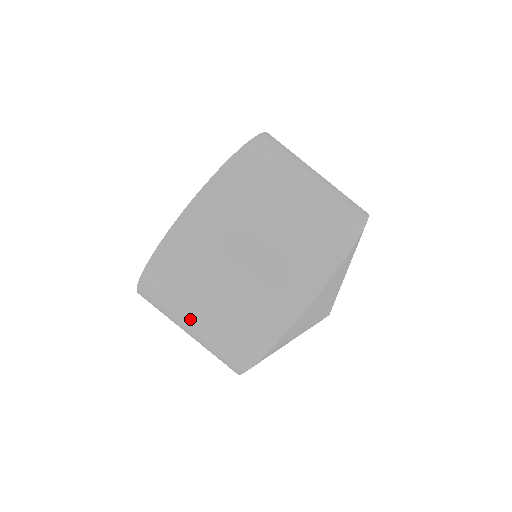
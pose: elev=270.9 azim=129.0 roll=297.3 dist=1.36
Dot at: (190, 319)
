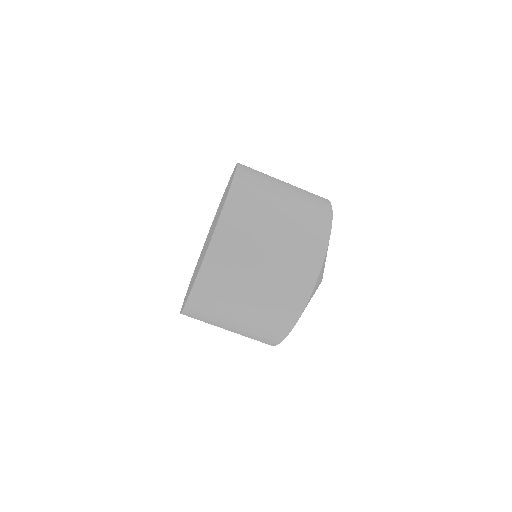
Dot at: (237, 310)
